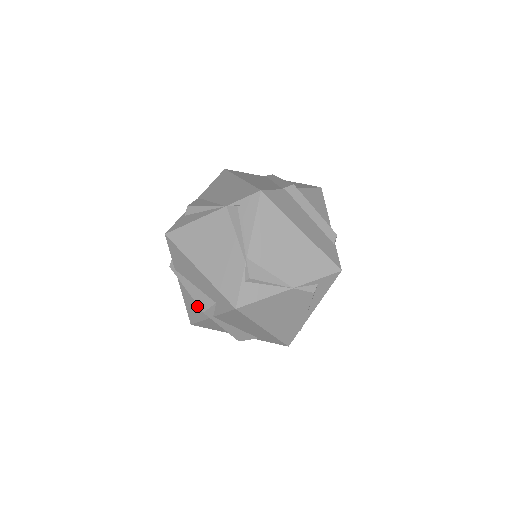
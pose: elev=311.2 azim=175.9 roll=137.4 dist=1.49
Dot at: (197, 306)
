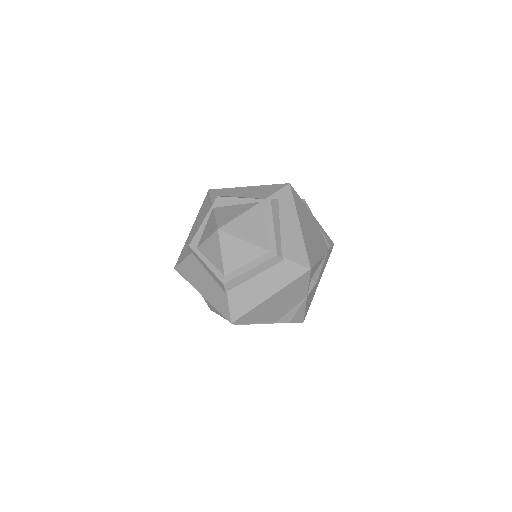
Dot at: occluded
